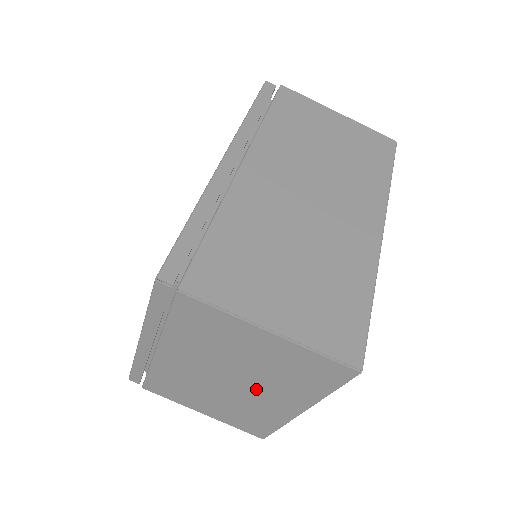
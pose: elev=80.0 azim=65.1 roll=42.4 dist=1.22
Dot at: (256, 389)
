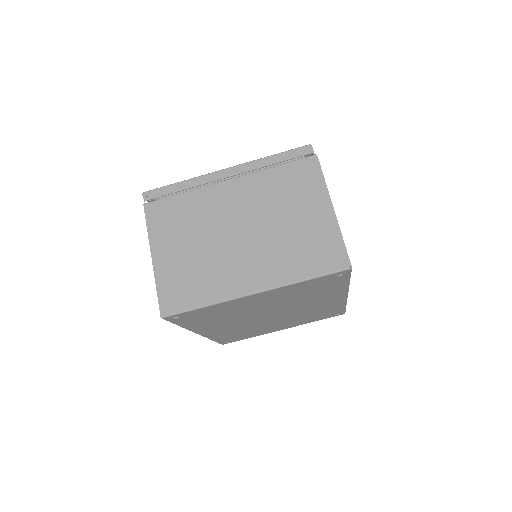
Dot at: (252, 250)
